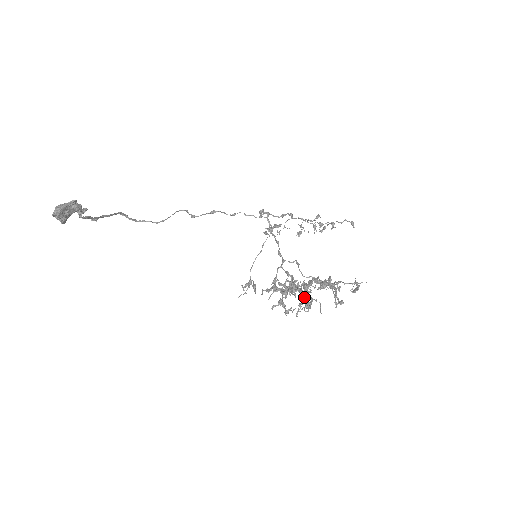
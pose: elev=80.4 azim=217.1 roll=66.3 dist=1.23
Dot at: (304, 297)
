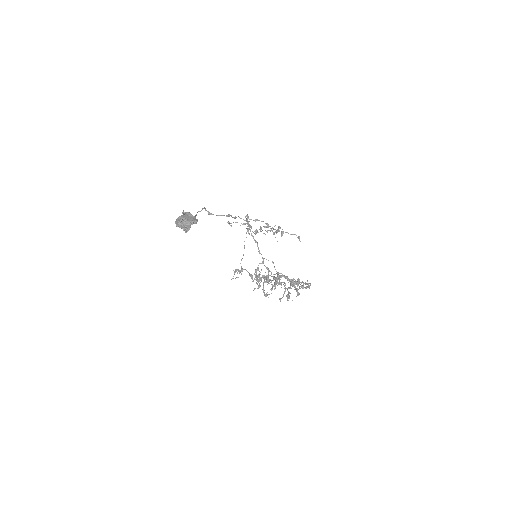
Dot at: occluded
